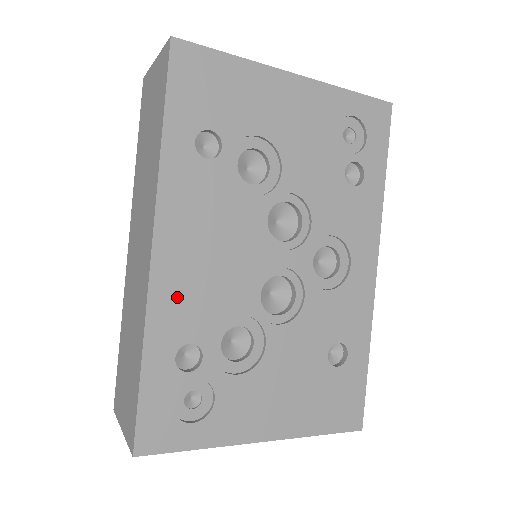
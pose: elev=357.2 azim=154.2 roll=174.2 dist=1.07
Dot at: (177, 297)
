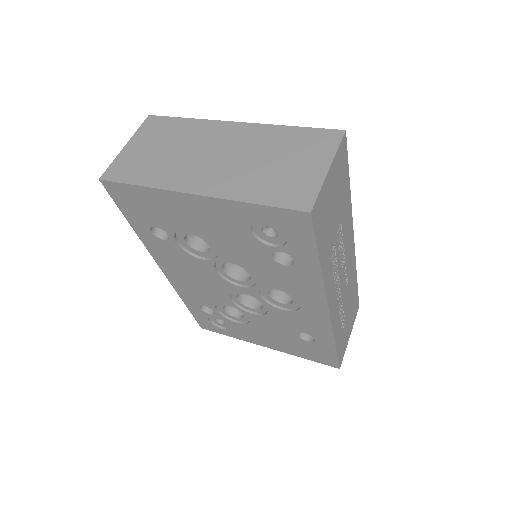
Dot at: (187, 290)
